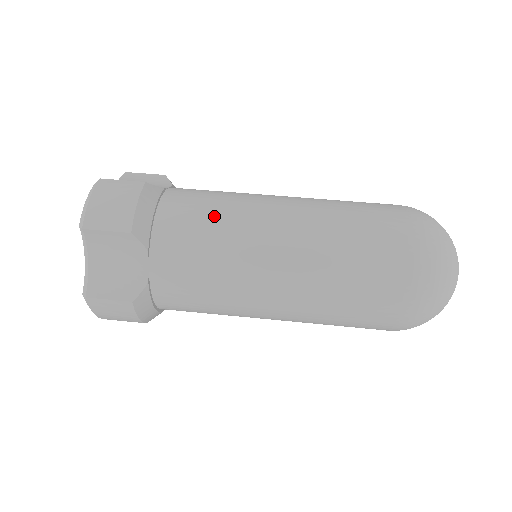
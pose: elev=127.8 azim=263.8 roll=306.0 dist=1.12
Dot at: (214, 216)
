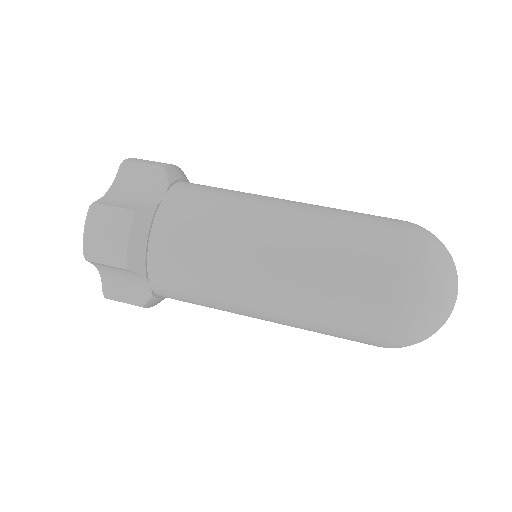
Dot at: (203, 250)
